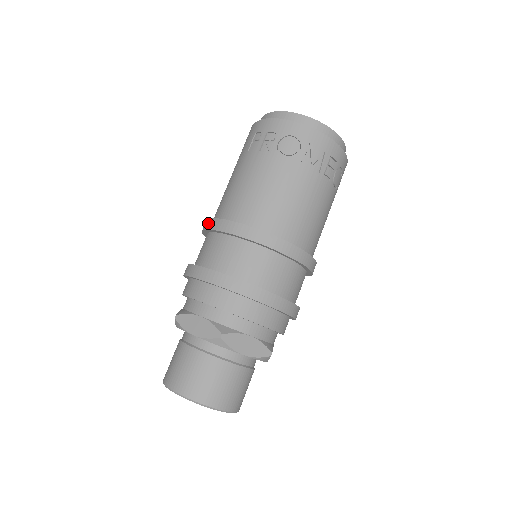
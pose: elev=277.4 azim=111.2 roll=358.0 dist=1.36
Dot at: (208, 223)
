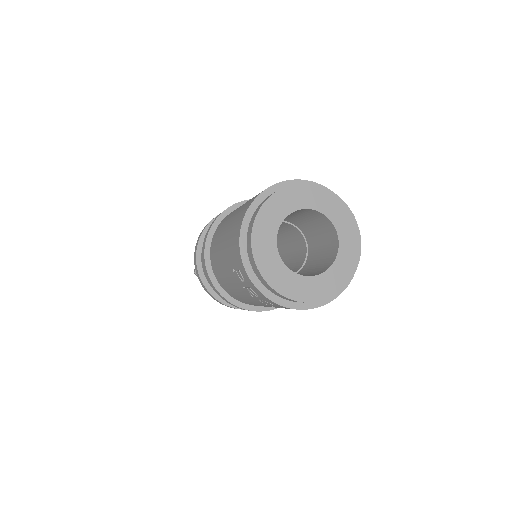
Dot at: (205, 269)
